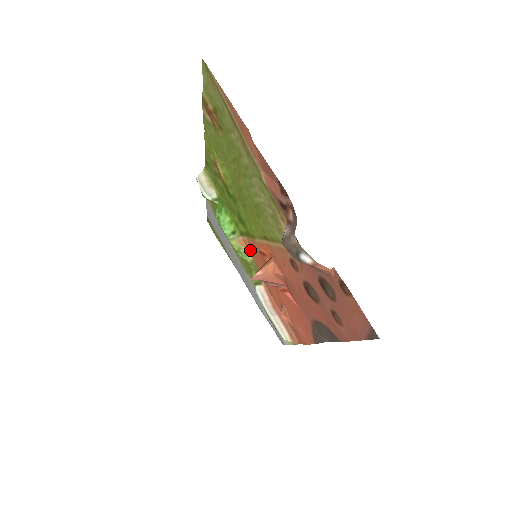
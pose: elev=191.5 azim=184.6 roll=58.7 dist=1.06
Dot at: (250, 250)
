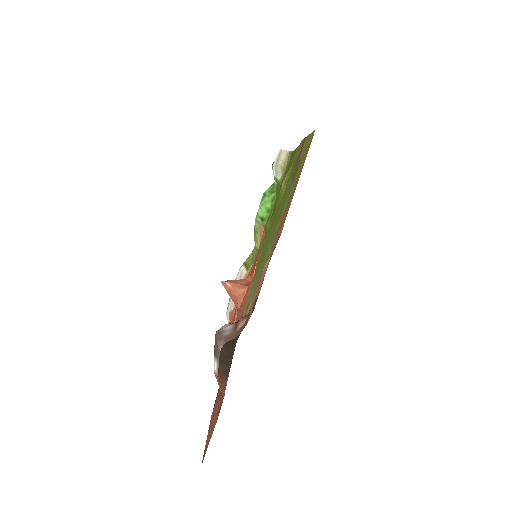
Dot at: occluded
